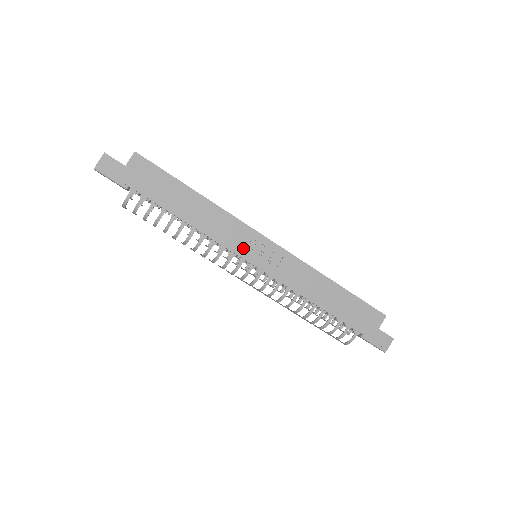
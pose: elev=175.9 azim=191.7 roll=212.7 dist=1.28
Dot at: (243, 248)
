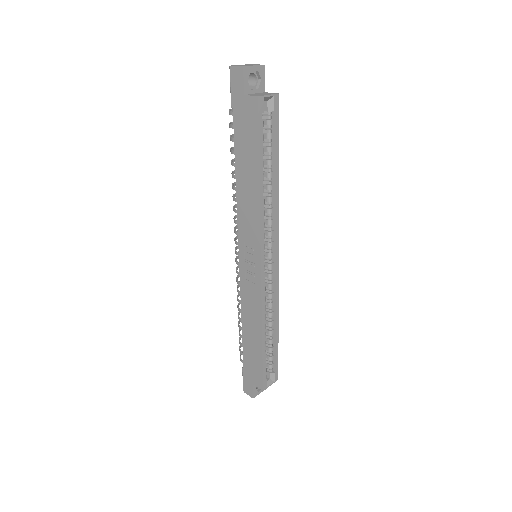
Dot at: (245, 243)
